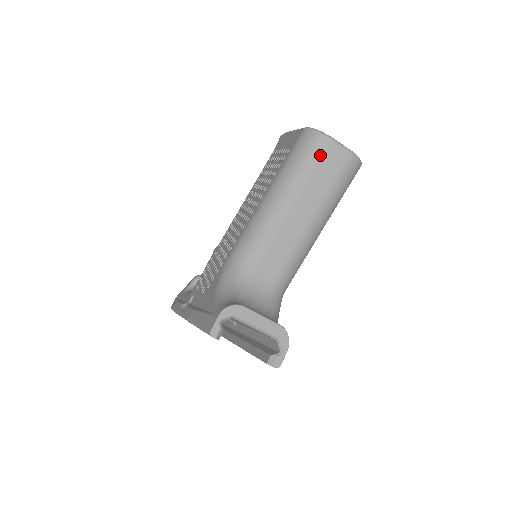
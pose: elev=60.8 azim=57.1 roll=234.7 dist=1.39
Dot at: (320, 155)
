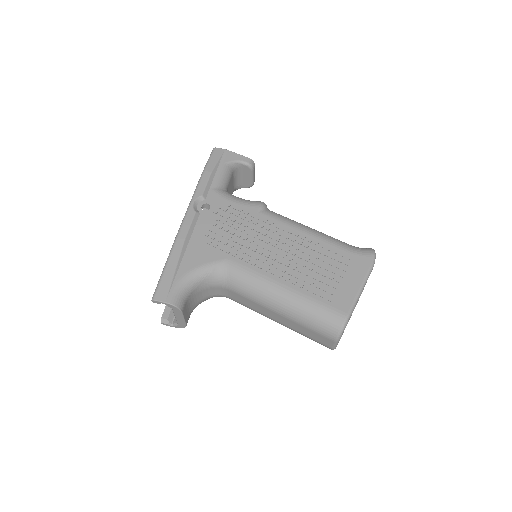
Dot at: (322, 334)
